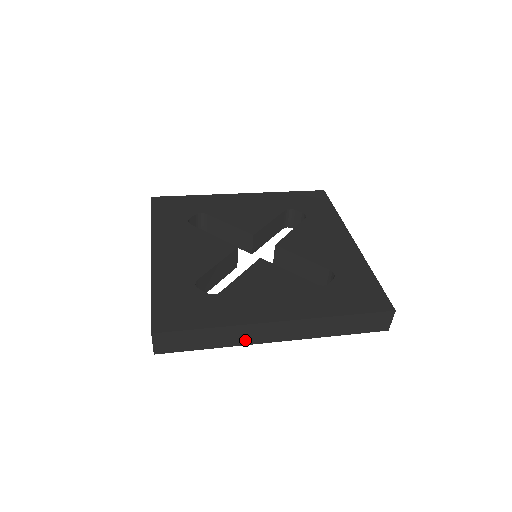
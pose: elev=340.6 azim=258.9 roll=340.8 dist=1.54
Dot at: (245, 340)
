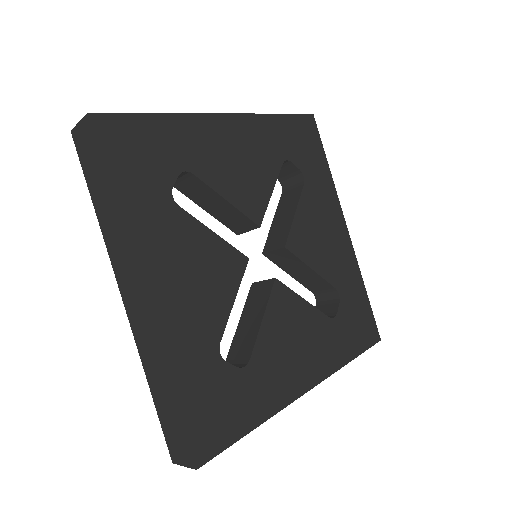
Dot at: occluded
